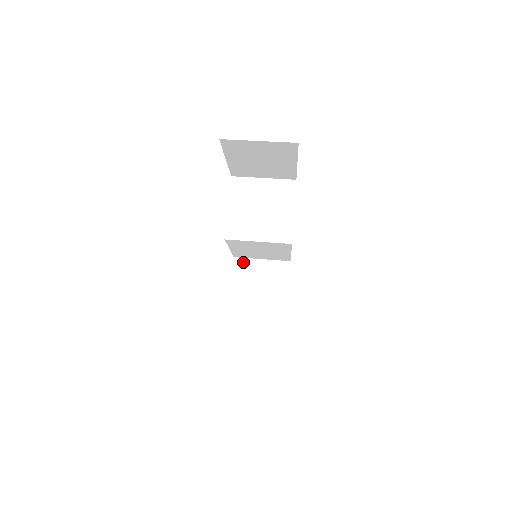
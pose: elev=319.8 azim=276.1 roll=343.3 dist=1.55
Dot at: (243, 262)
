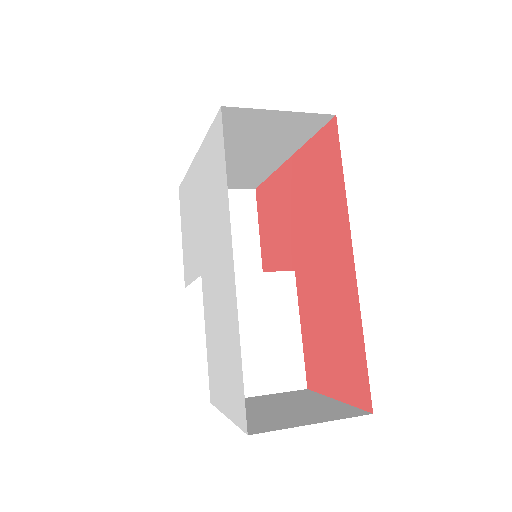
Dot at: occluded
